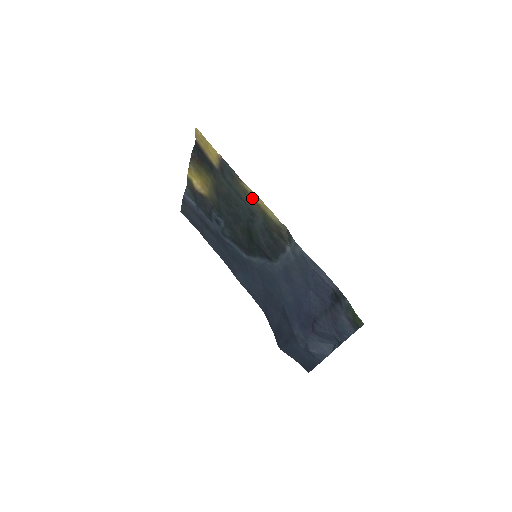
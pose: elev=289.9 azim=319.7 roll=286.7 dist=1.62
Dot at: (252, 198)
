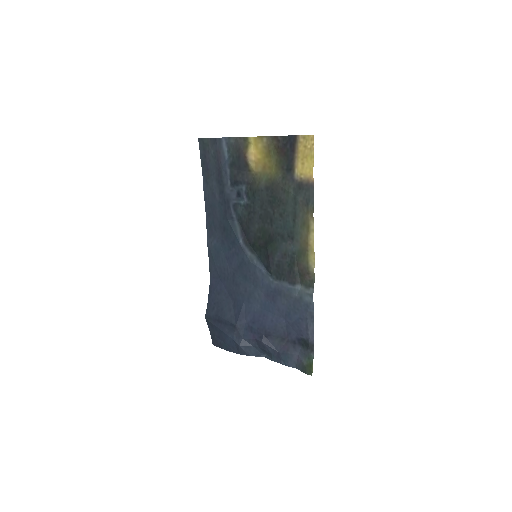
Dot at: (307, 234)
